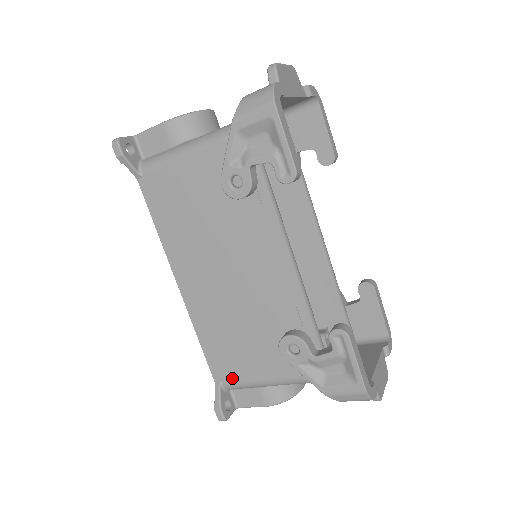
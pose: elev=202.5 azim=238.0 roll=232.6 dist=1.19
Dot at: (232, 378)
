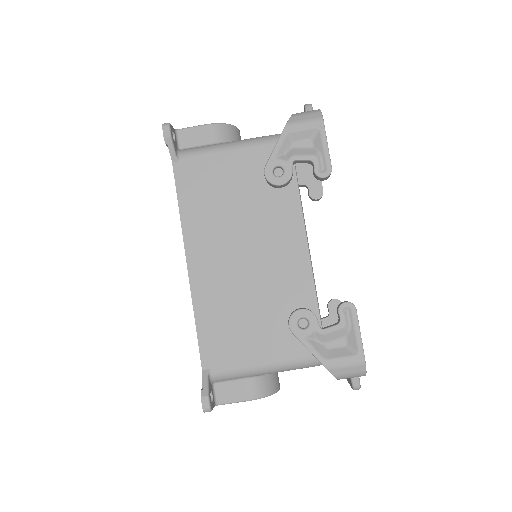
Dot at: (224, 364)
